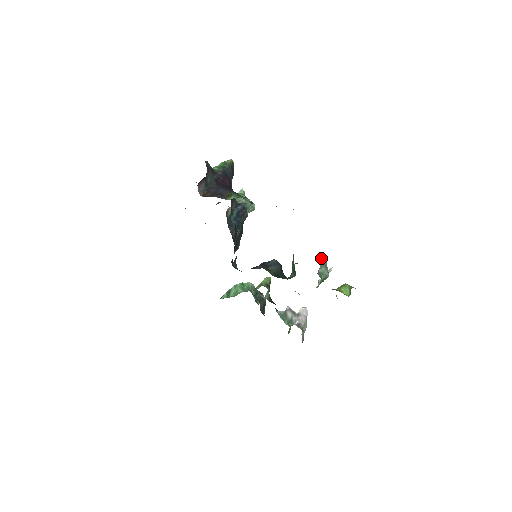
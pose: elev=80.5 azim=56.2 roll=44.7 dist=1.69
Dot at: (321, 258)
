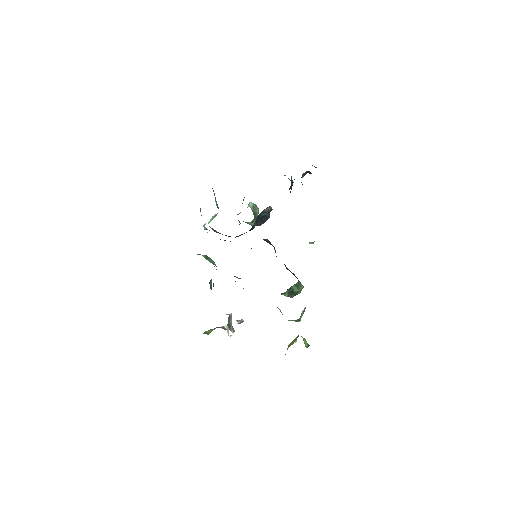
Dot at: occluded
